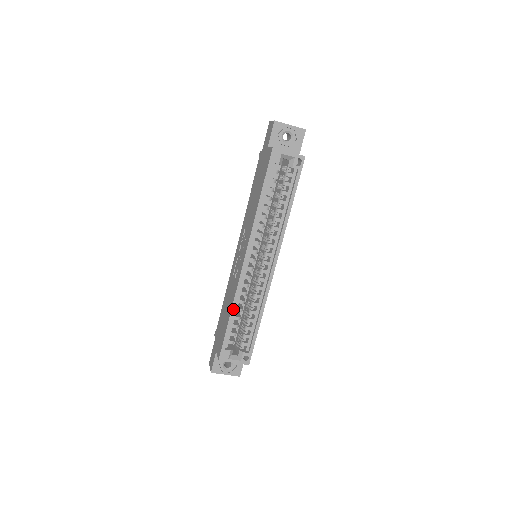
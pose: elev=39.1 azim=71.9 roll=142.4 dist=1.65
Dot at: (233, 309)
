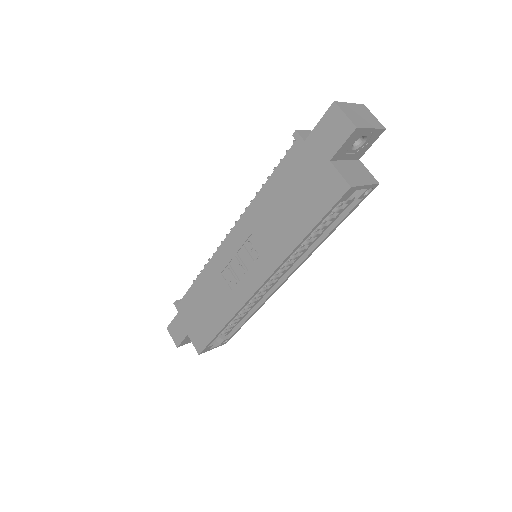
Dot at: (228, 323)
